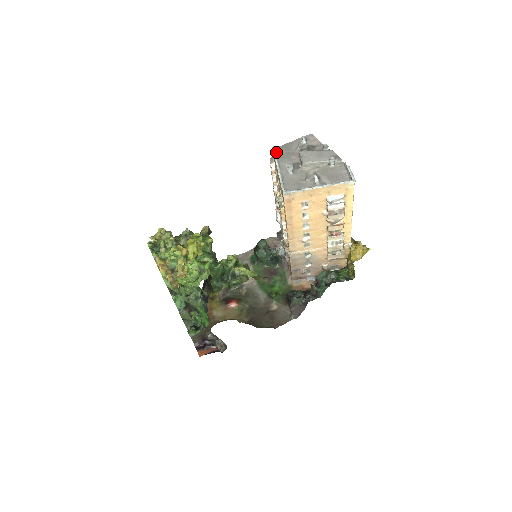
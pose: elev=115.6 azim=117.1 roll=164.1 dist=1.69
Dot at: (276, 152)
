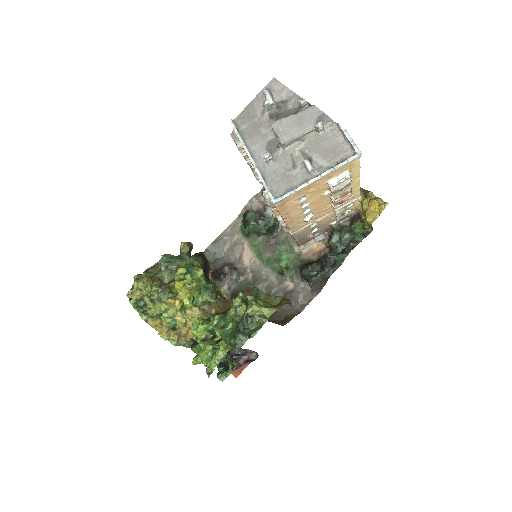
Dot at: (238, 129)
